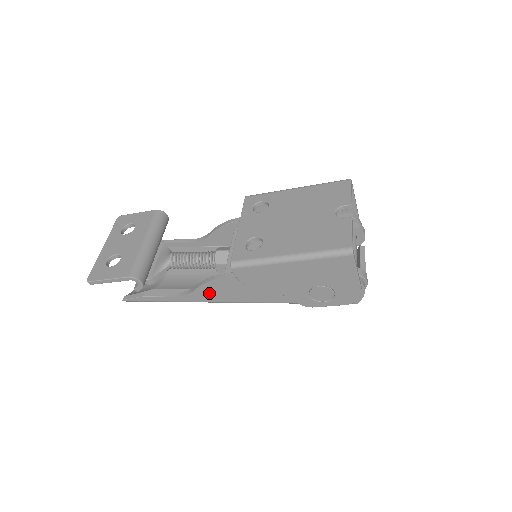
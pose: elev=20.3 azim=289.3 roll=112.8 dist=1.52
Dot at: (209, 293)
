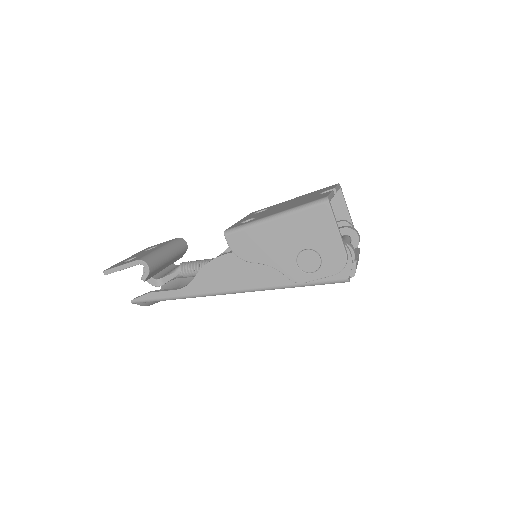
Dot at: (207, 280)
